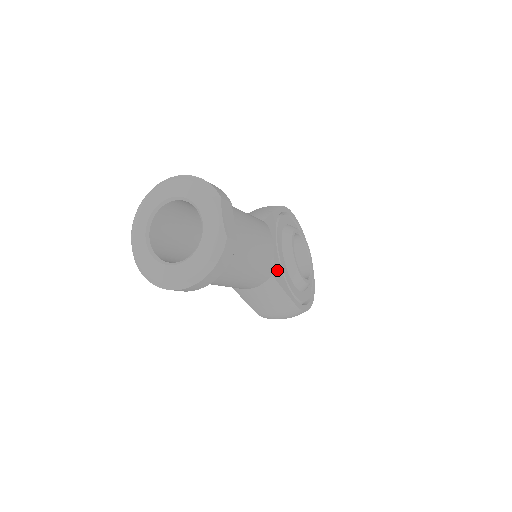
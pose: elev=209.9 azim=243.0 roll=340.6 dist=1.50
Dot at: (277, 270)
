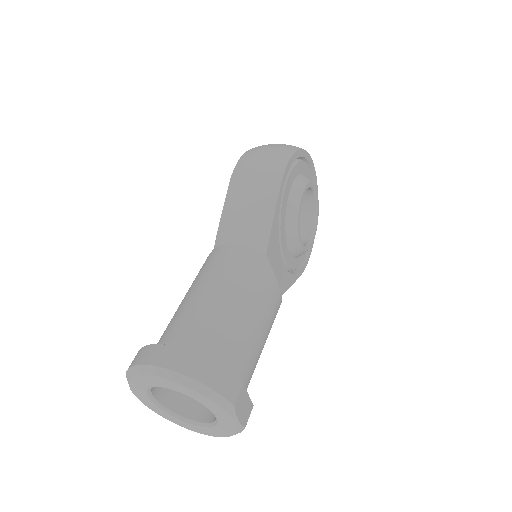
Dot at: (283, 280)
